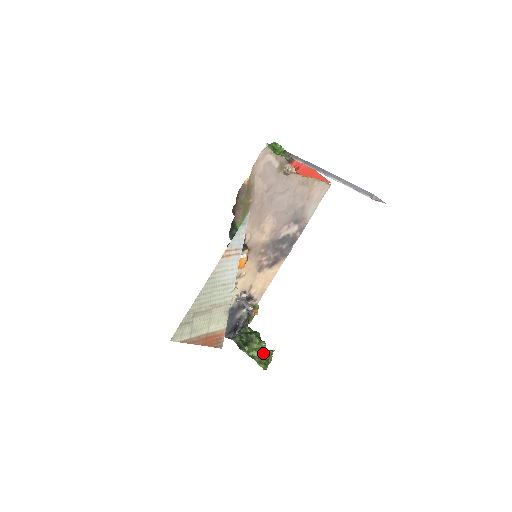
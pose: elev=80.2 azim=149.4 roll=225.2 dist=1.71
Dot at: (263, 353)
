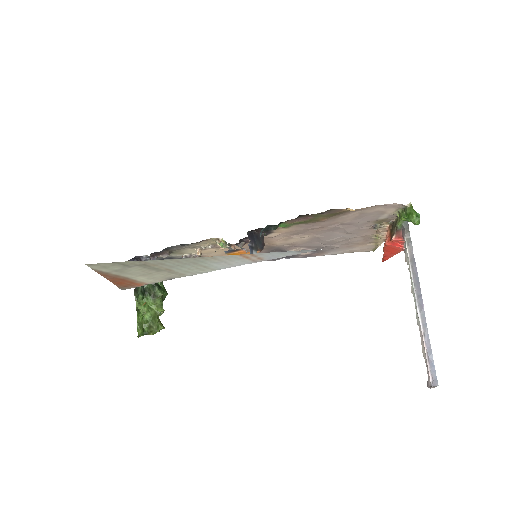
Dot at: (152, 319)
